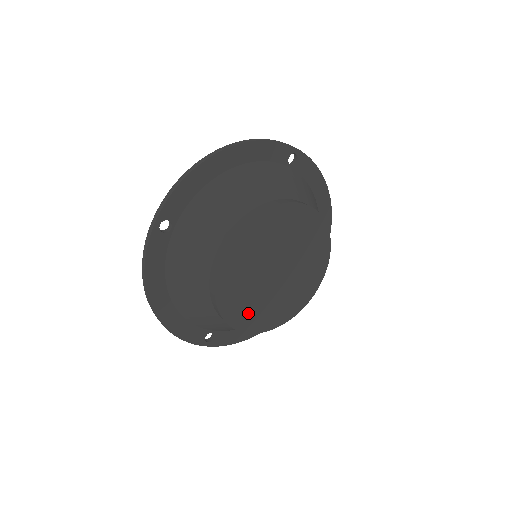
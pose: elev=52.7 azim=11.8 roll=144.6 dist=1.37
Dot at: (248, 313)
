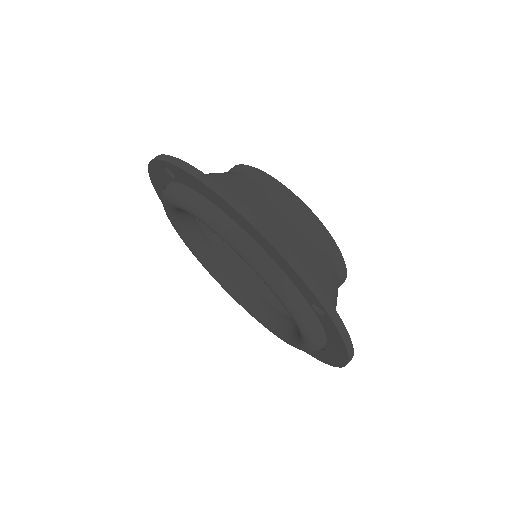
Dot at: occluded
